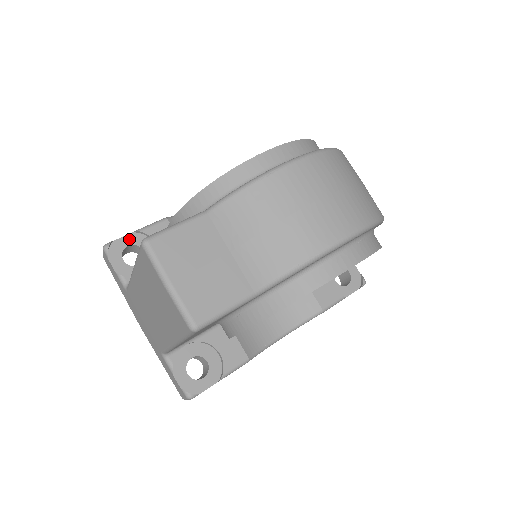
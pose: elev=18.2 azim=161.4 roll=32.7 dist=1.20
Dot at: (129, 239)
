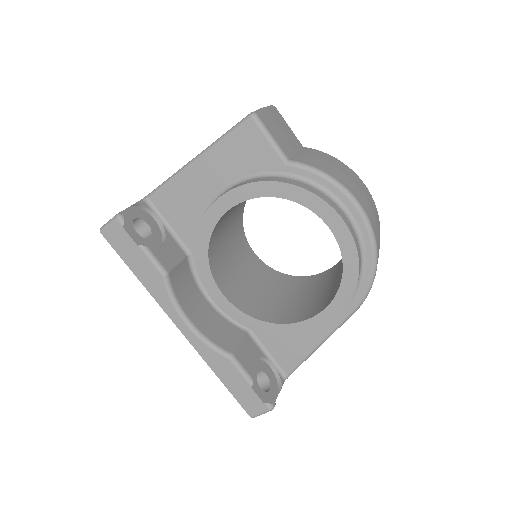
Dot at: occluded
